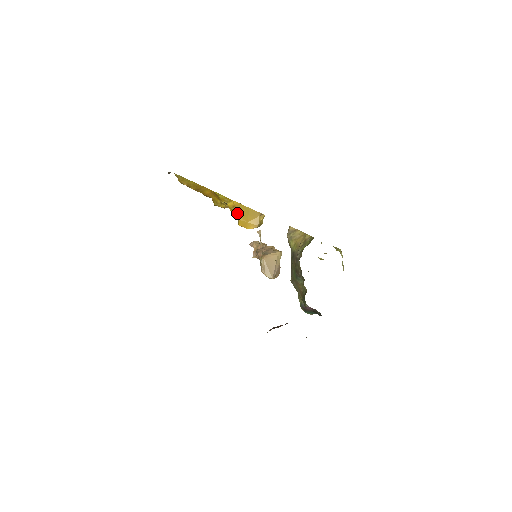
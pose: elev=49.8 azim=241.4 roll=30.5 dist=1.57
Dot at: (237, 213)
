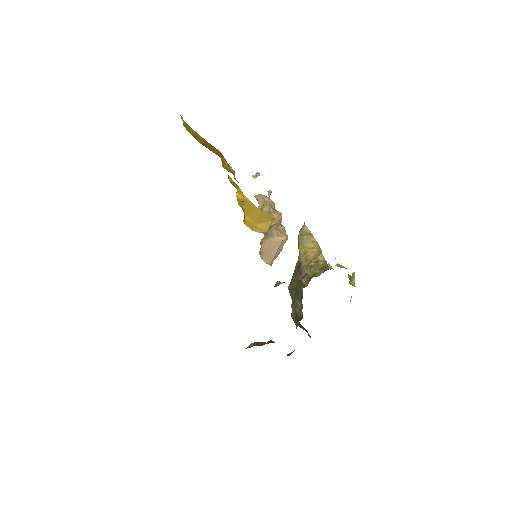
Dot at: (245, 210)
